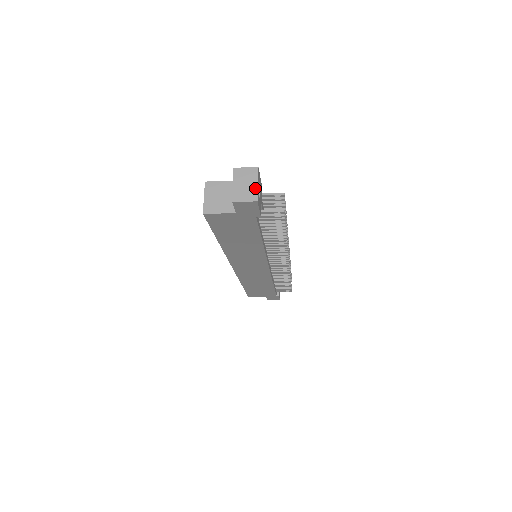
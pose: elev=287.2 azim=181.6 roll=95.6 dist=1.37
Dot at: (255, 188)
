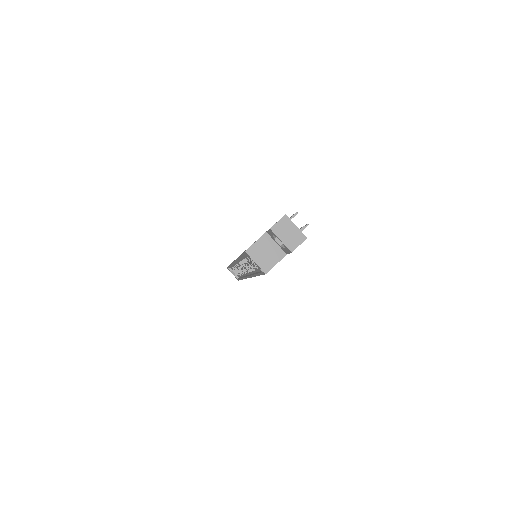
Dot at: (297, 231)
